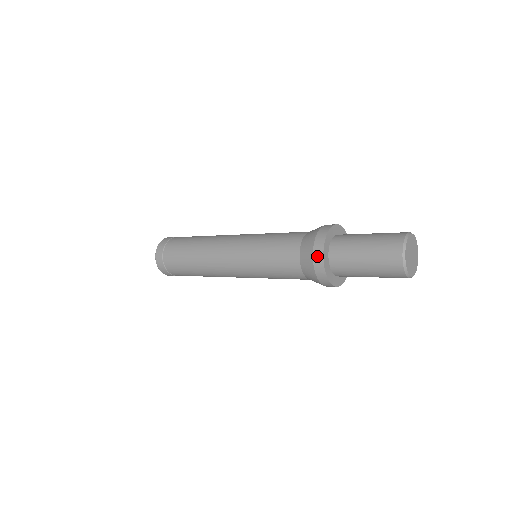
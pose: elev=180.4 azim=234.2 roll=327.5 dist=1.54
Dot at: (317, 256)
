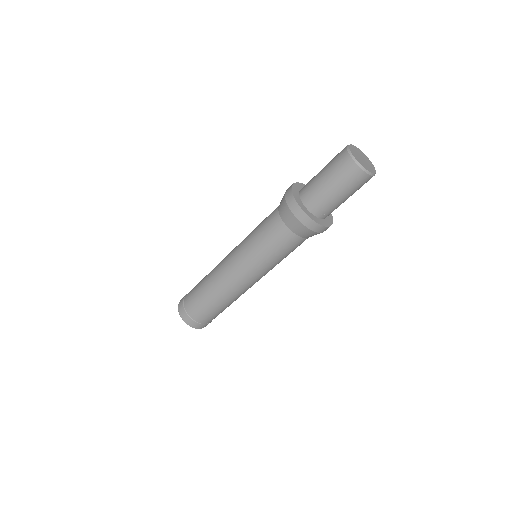
Dot at: (288, 190)
